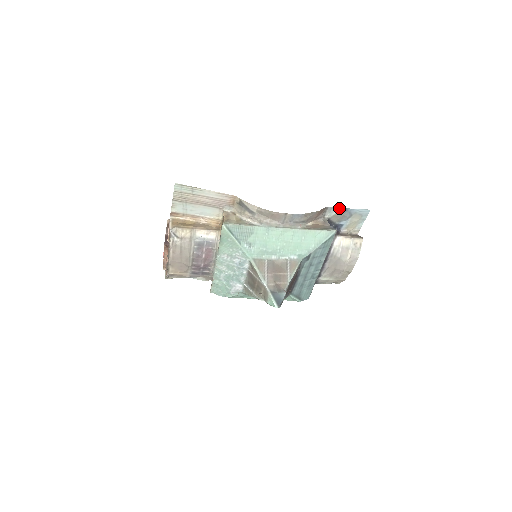
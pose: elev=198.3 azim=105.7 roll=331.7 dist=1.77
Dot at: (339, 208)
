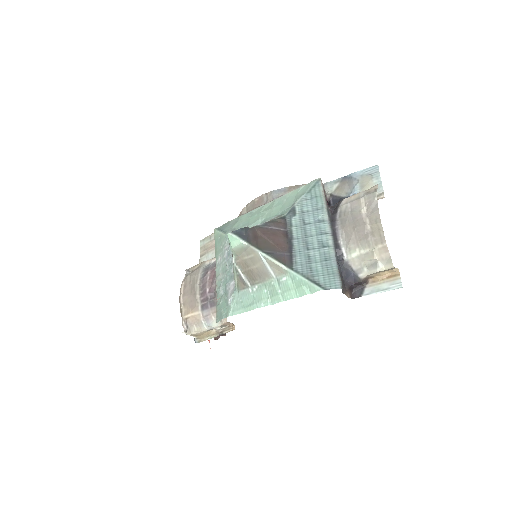
Dot at: (337, 180)
